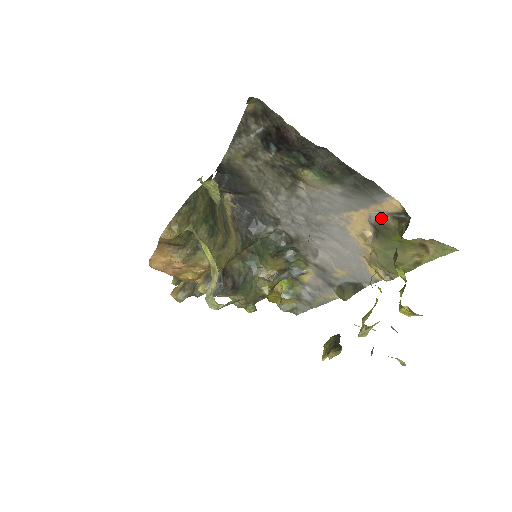
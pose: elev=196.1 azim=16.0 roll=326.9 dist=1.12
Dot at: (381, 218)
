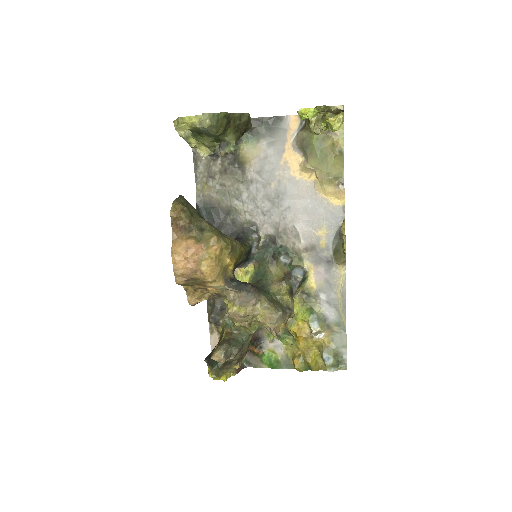
Dot at: (297, 138)
